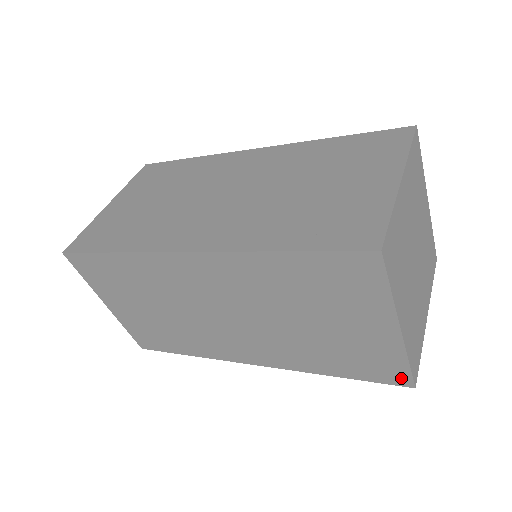
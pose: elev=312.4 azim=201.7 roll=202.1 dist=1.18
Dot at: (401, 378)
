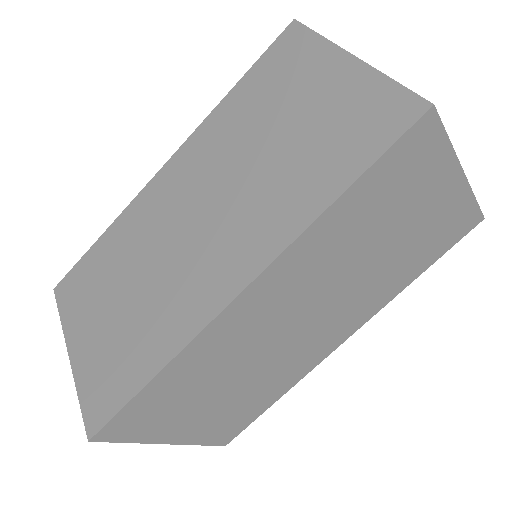
Dot at: (472, 221)
